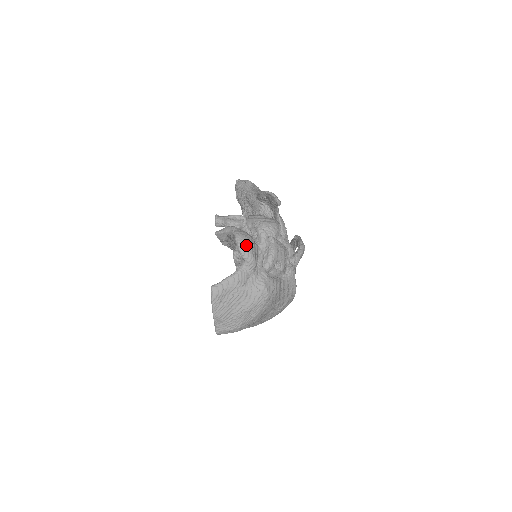
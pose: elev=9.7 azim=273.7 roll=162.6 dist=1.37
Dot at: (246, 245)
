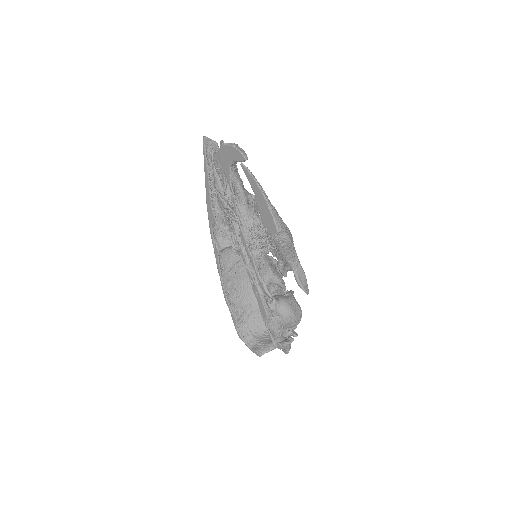
Dot at: occluded
